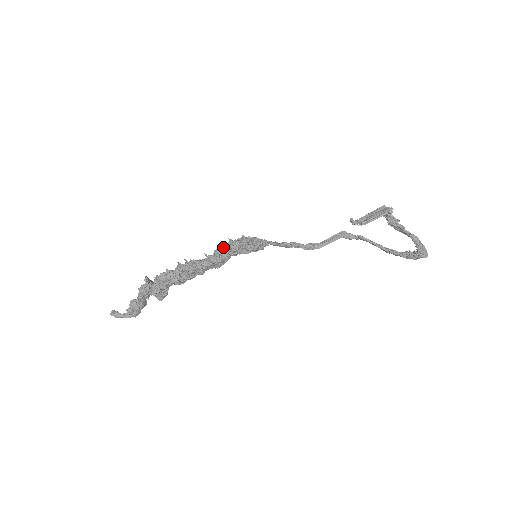
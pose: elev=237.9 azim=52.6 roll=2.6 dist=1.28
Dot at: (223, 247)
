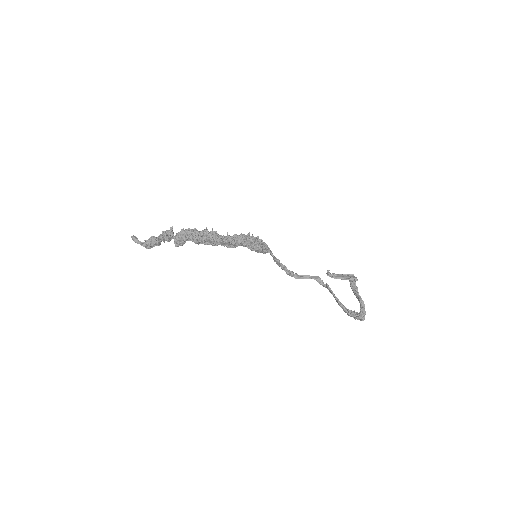
Dot at: (242, 235)
